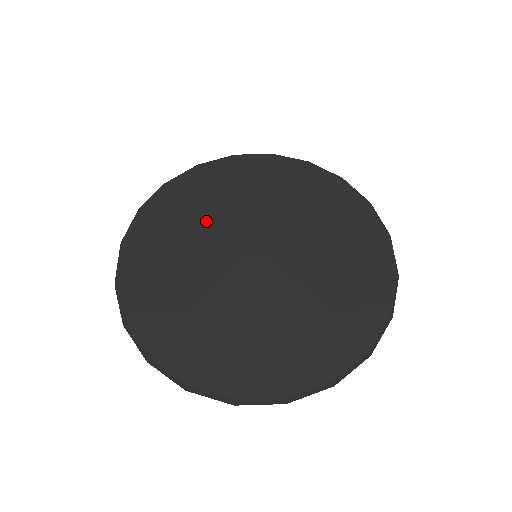
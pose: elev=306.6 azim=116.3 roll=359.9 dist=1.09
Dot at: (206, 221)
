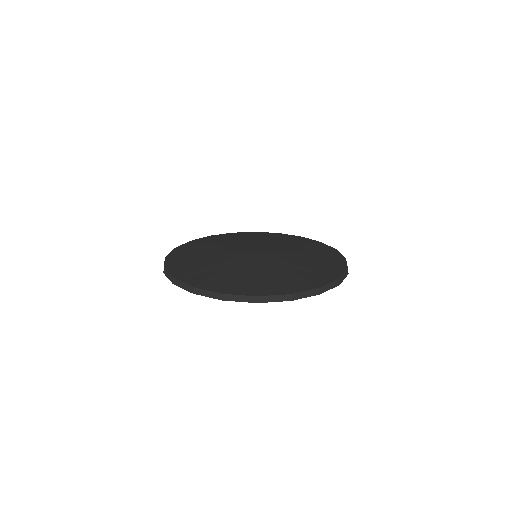
Dot at: (214, 255)
